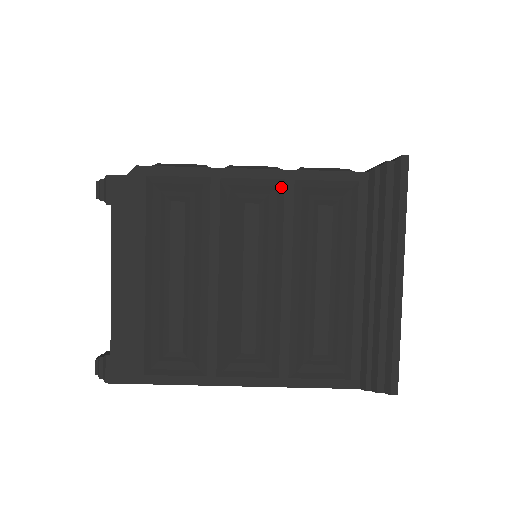
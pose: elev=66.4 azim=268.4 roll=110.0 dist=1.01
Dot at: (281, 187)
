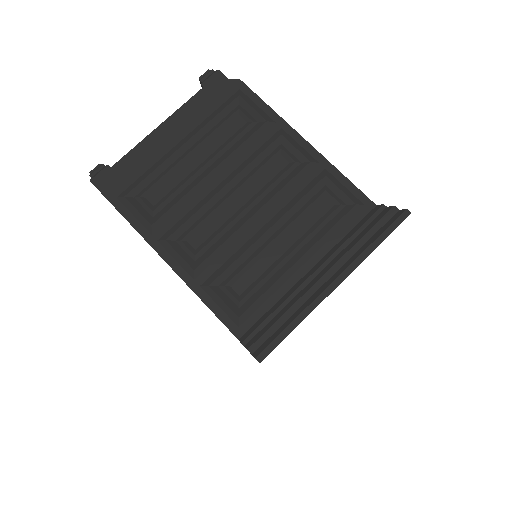
Dot at: (313, 165)
